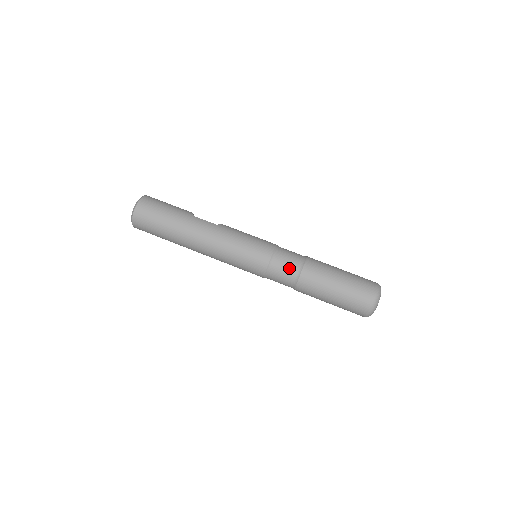
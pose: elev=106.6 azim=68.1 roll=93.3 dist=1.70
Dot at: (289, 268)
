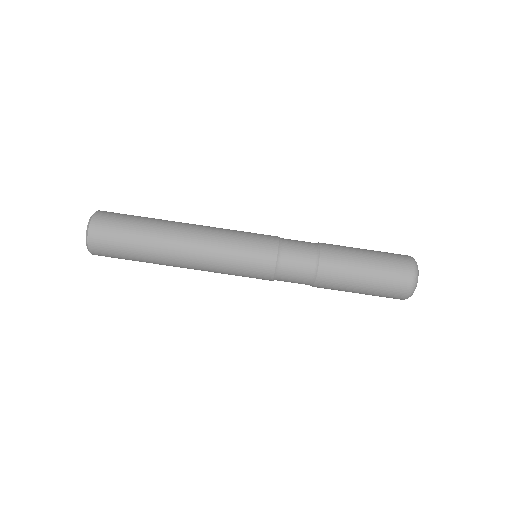
Dot at: (304, 250)
